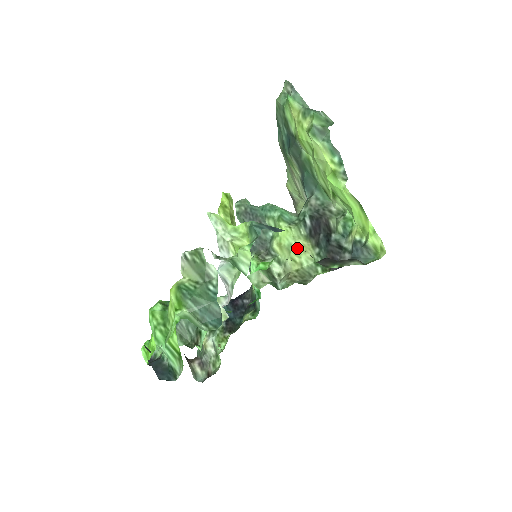
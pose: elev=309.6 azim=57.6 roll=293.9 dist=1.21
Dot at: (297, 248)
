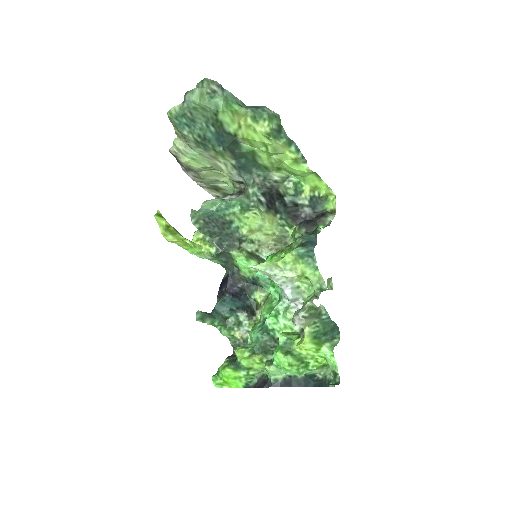
Dot at: (267, 225)
